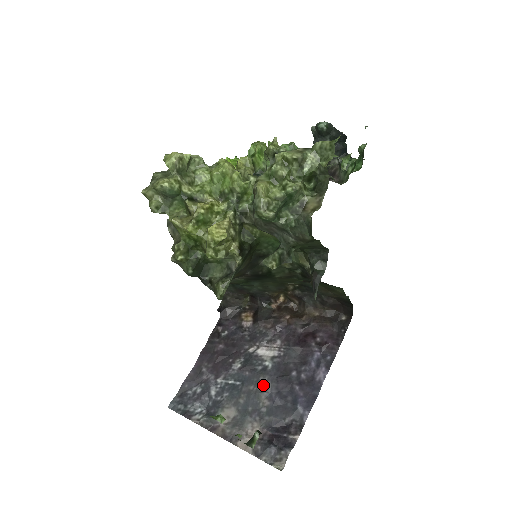
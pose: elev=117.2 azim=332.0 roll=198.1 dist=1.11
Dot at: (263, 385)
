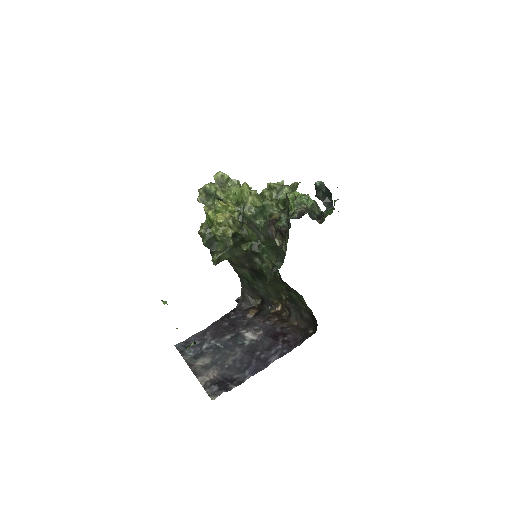
Dot at: (235, 352)
